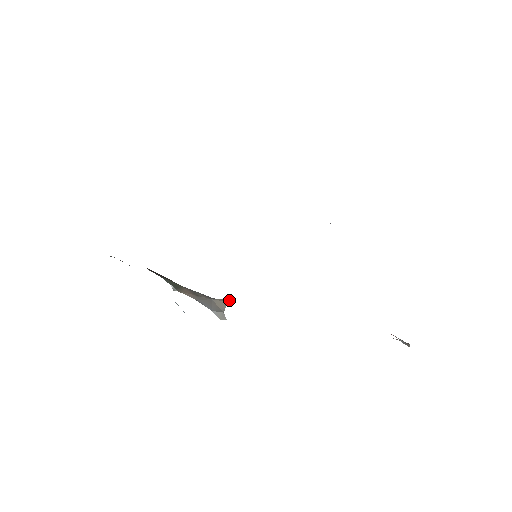
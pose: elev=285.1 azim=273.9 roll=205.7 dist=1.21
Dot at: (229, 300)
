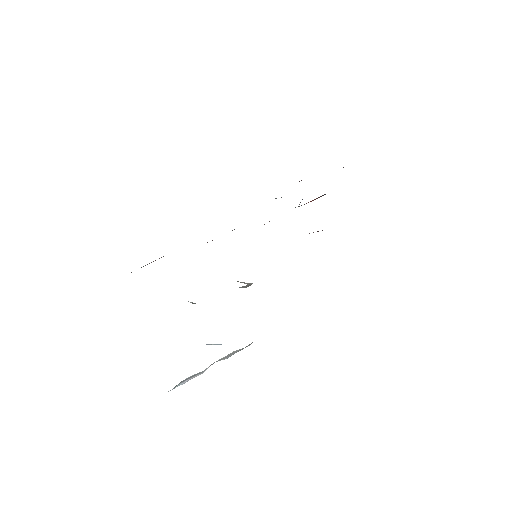
Dot at: occluded
